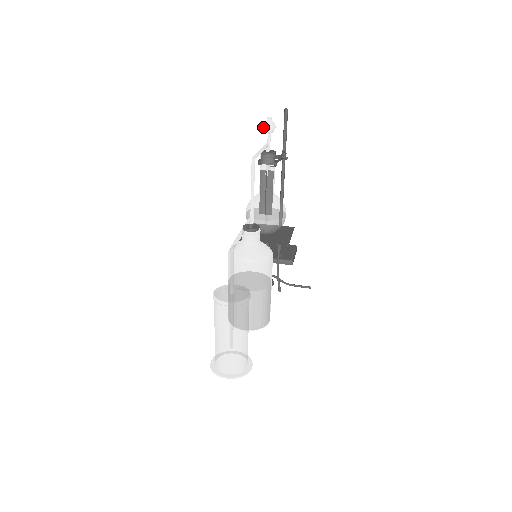
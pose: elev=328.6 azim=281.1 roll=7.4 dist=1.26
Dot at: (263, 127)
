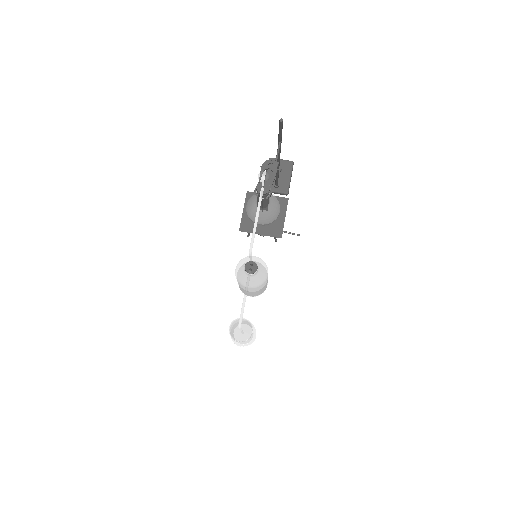
Dot at: occluded
